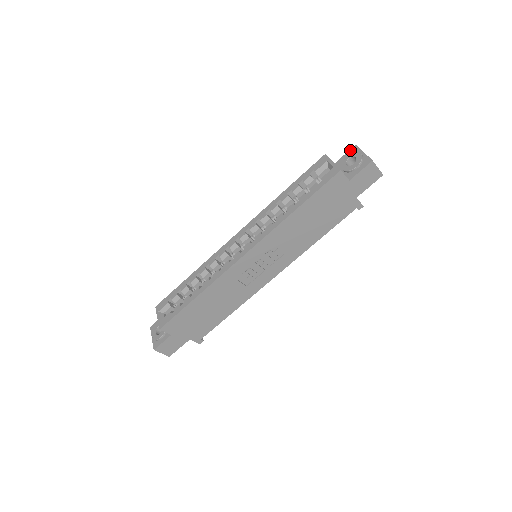
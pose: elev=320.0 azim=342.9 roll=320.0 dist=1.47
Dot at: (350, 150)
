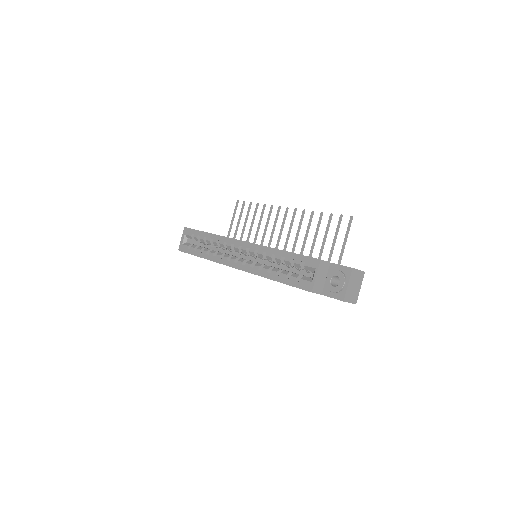
Dot at: (346, 267)
